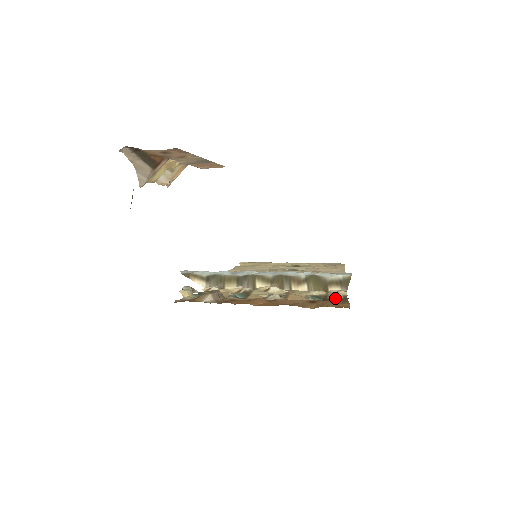
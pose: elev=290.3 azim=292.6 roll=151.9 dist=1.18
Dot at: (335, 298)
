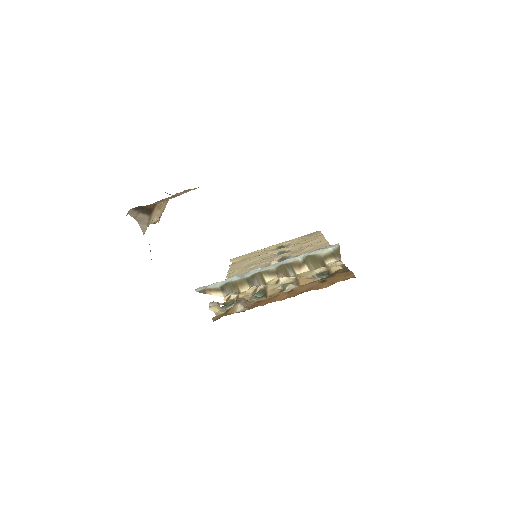
Dot at: (338, 271)
